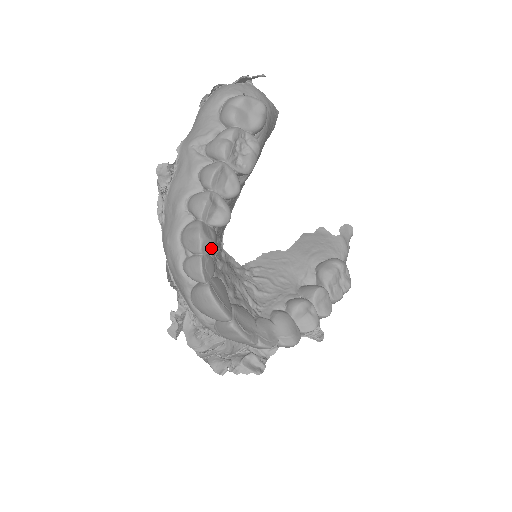
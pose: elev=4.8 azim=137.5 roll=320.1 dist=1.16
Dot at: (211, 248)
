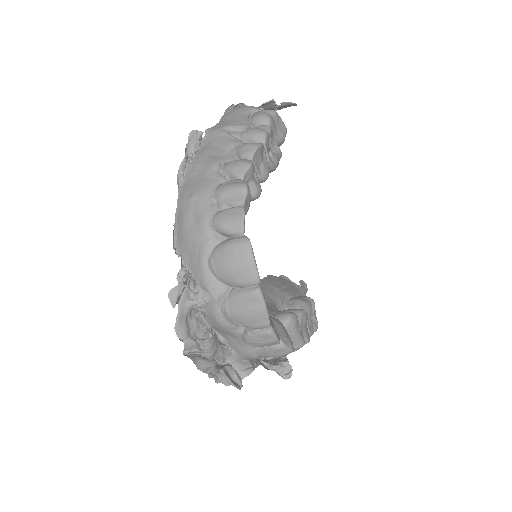
Dot at: (248, 207)
